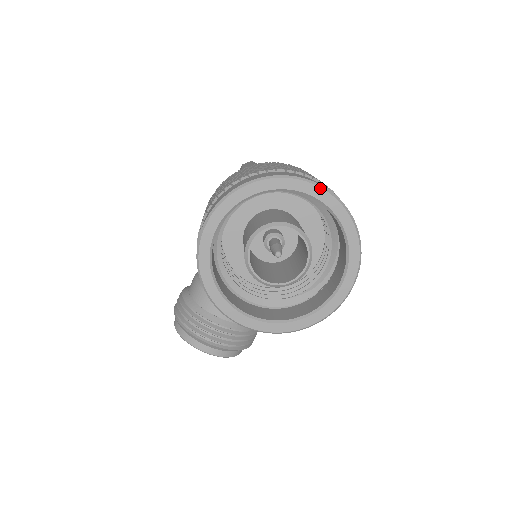
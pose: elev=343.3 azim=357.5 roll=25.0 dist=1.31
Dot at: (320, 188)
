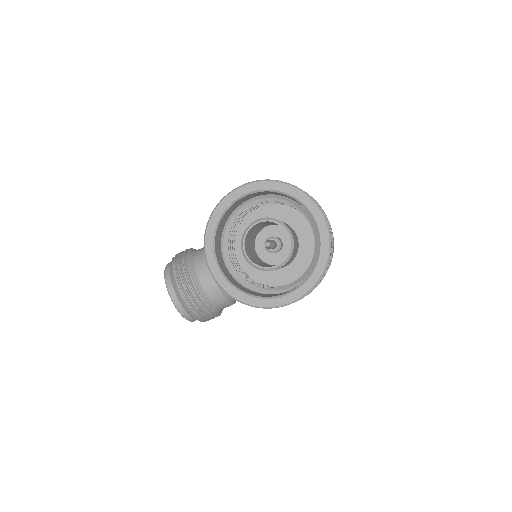
Dot at: (325, 221)
